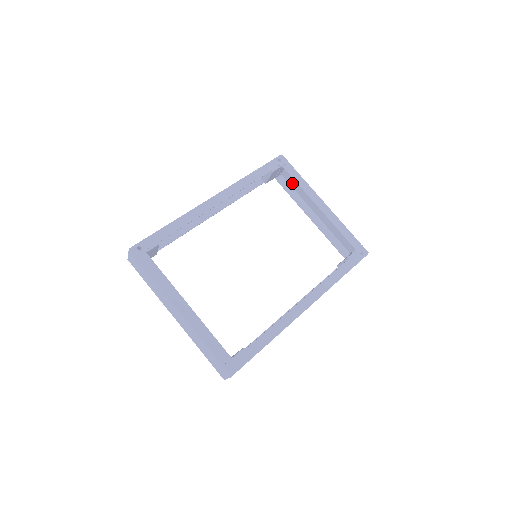
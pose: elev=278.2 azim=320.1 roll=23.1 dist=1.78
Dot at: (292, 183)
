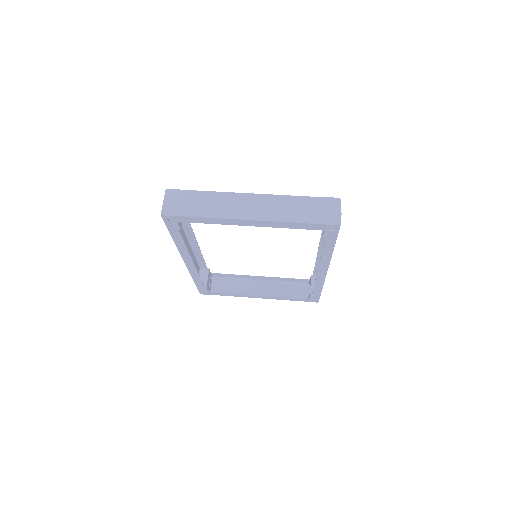
Dot at: (224, 291)
